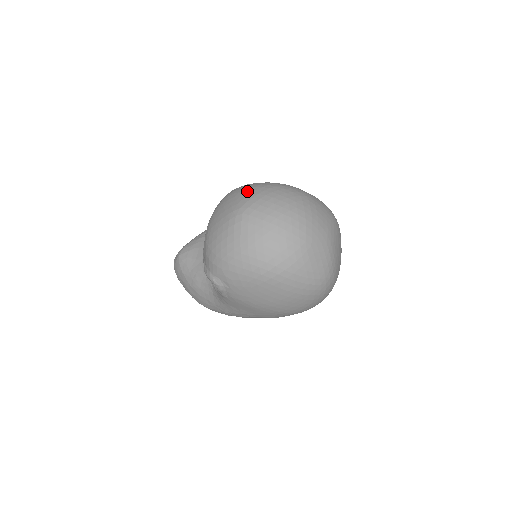
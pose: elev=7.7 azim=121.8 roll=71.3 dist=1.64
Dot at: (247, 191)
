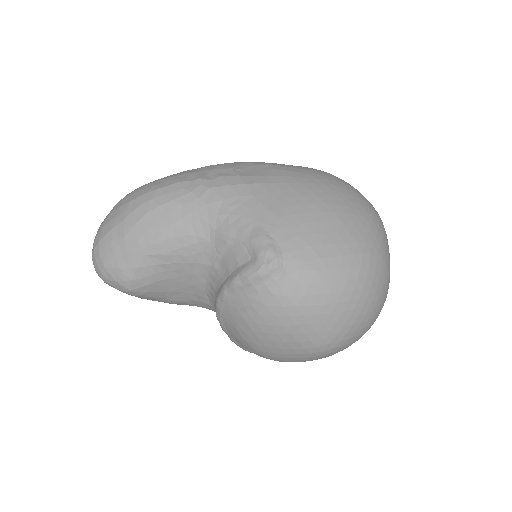
Dot at: (330, 317)
